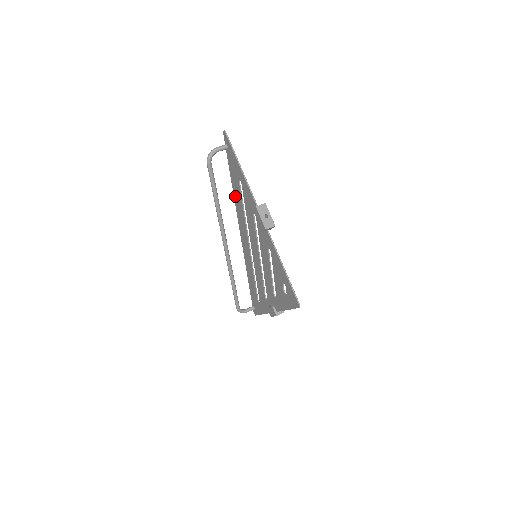
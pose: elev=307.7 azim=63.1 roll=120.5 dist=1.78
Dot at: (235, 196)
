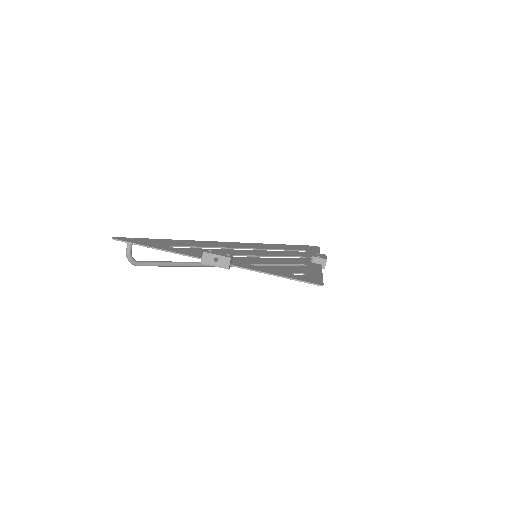
Dot at: occluded
